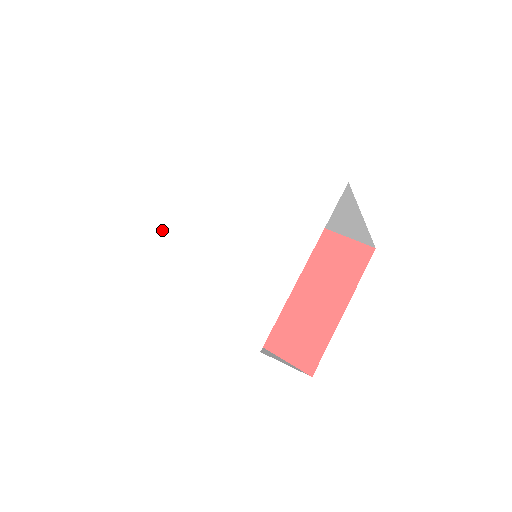
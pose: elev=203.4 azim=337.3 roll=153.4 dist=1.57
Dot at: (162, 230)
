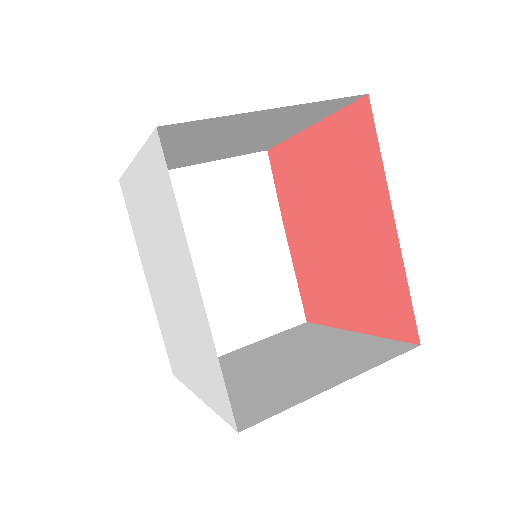
Dot at: (136, 202)
